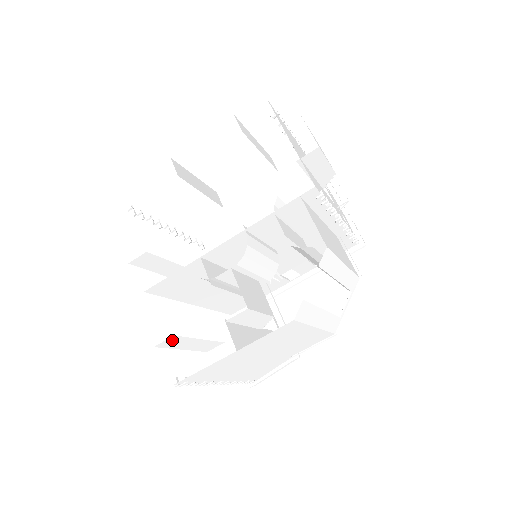
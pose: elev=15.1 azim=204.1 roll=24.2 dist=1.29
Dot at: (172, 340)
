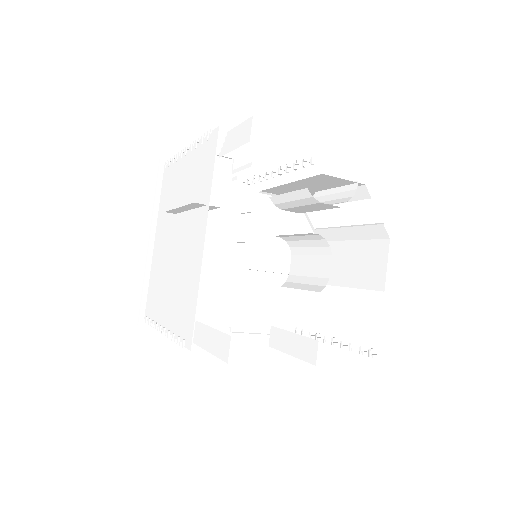
Dot at: occluded
